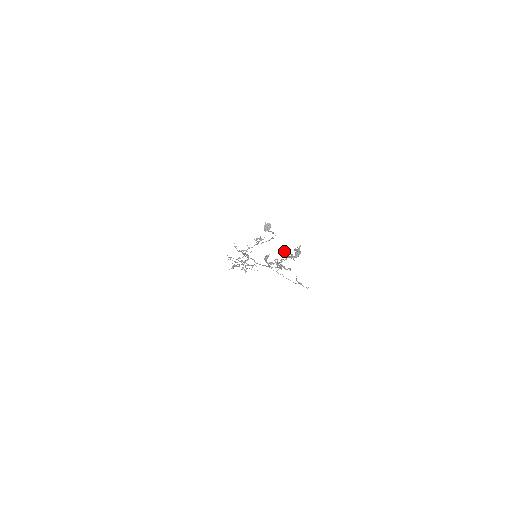
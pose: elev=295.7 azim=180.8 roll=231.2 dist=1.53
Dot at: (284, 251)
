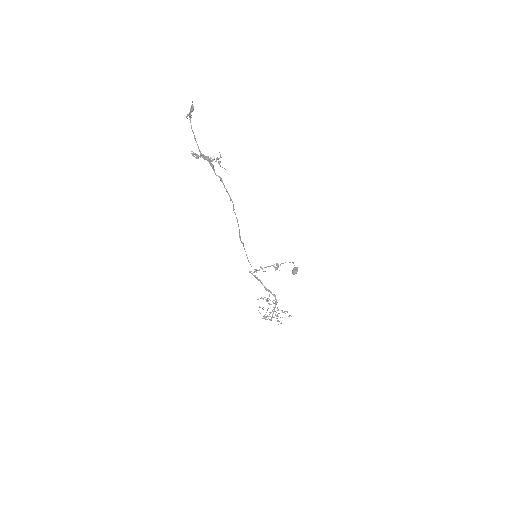
Dot at: occluded
